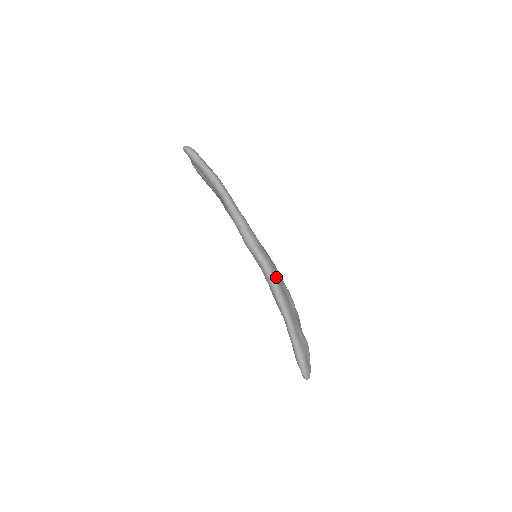
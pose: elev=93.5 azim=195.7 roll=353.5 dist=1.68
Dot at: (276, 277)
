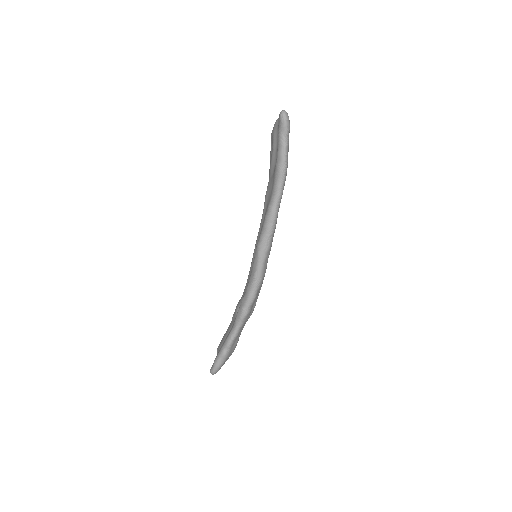
Dot at: (257, 293)
